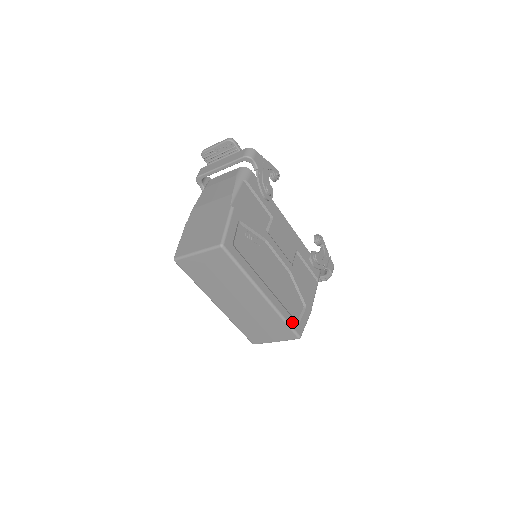
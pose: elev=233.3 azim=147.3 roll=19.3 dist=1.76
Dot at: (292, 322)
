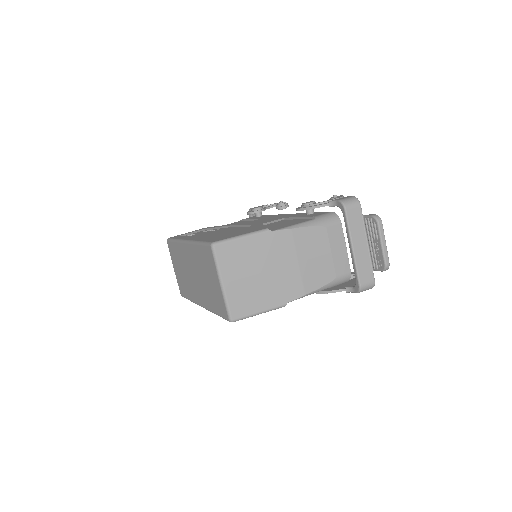
Dot at: occluded
